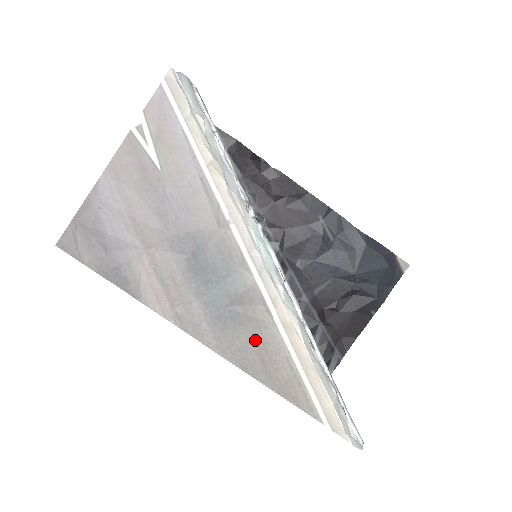
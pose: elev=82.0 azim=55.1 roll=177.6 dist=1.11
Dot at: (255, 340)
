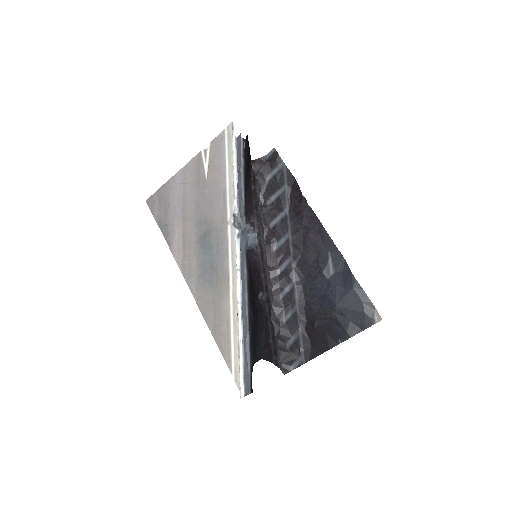
Dot at: (215, 301)
